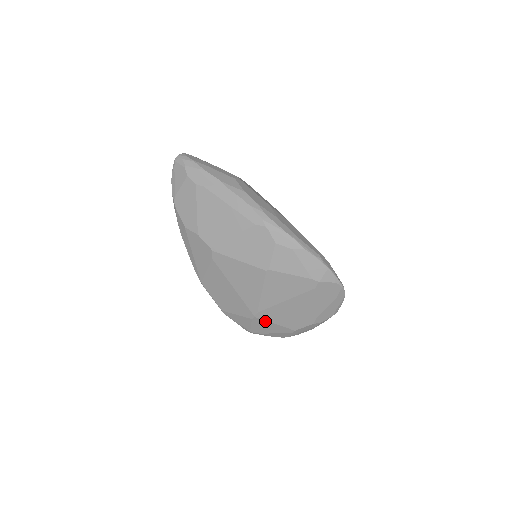
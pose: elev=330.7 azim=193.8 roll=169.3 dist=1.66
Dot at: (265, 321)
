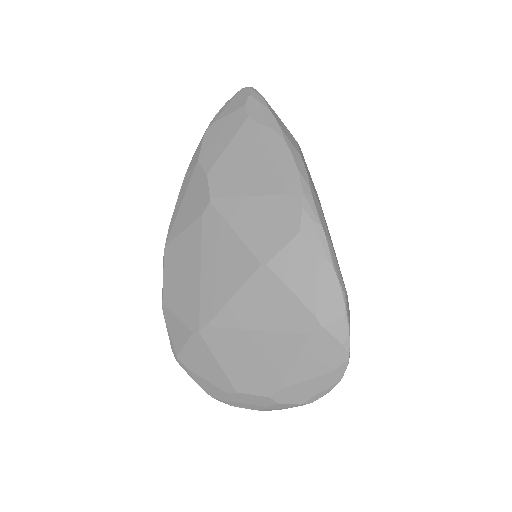
Dot at: (208, 348)
